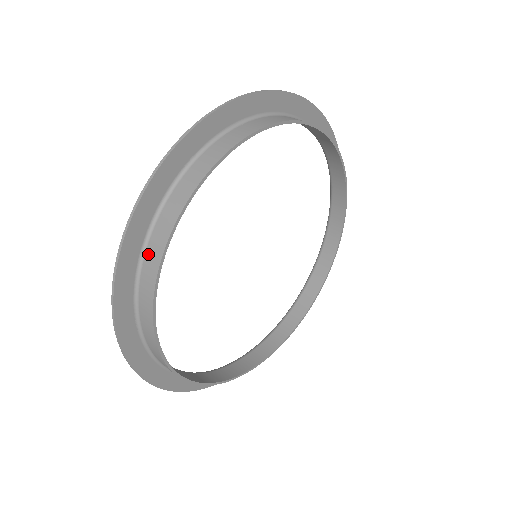
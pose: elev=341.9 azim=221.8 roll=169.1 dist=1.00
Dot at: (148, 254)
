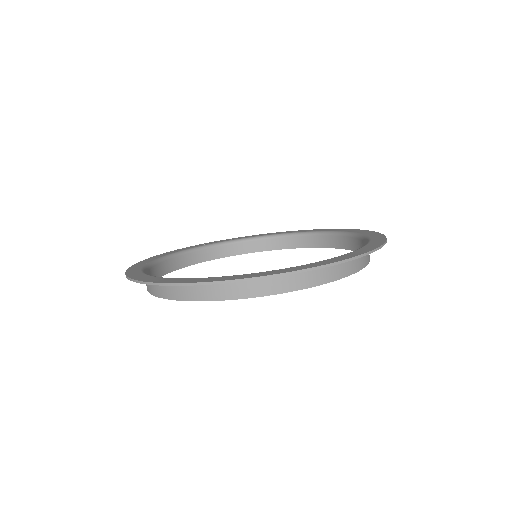
Dot at: occluded
